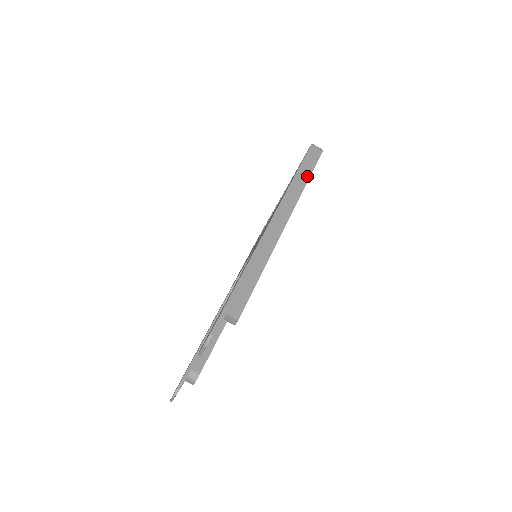
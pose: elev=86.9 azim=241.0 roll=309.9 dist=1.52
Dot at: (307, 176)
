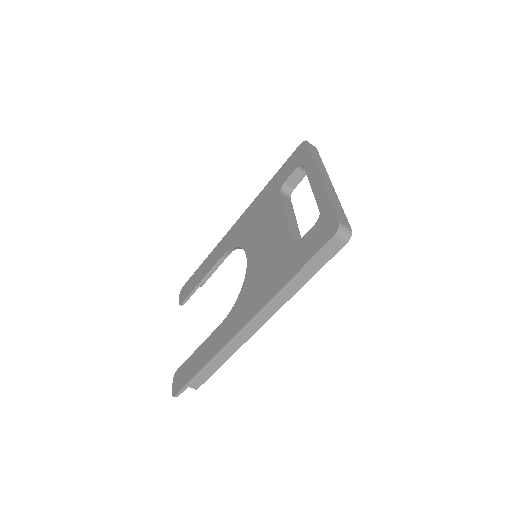
Dot at: (307, 279)
